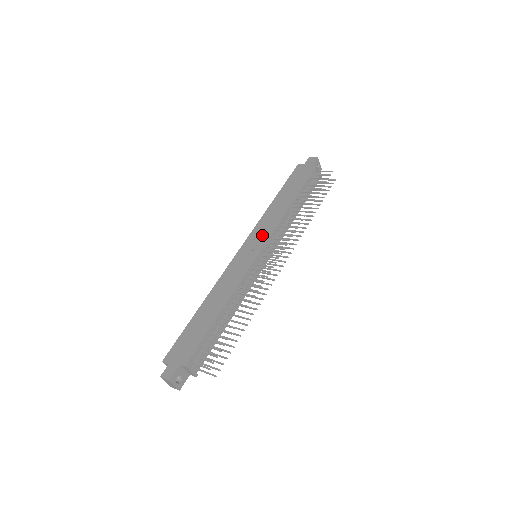
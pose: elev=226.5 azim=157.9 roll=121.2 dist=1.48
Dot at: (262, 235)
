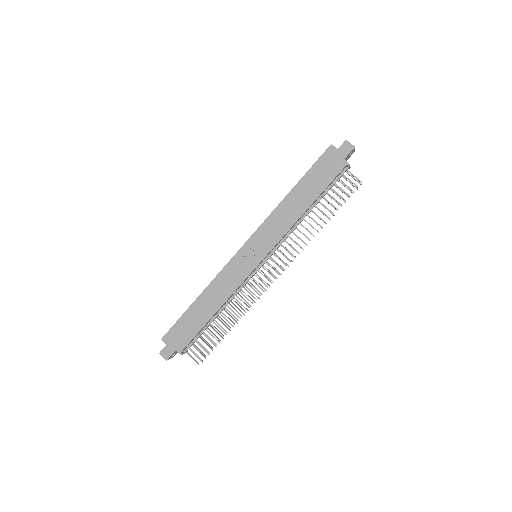
Dot at: (267, 241)
